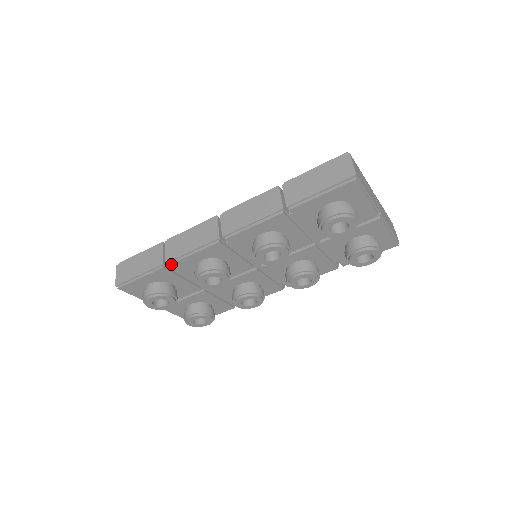
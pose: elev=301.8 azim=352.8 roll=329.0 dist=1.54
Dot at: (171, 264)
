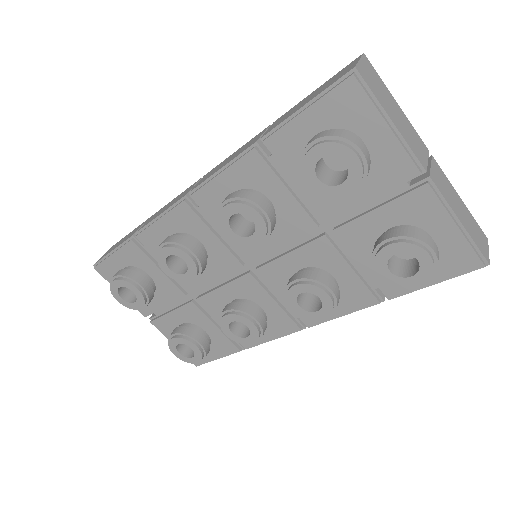
Dot at: (139, 235)
